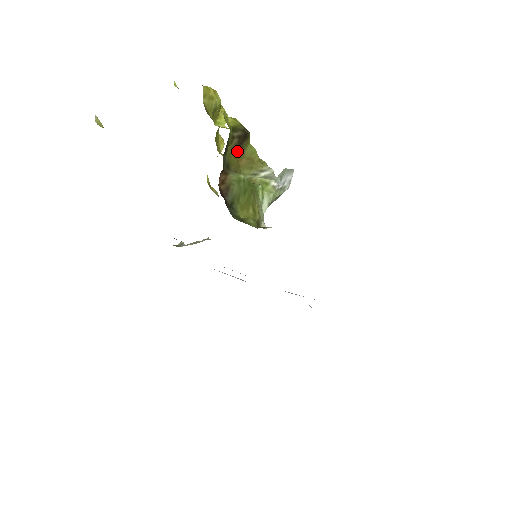
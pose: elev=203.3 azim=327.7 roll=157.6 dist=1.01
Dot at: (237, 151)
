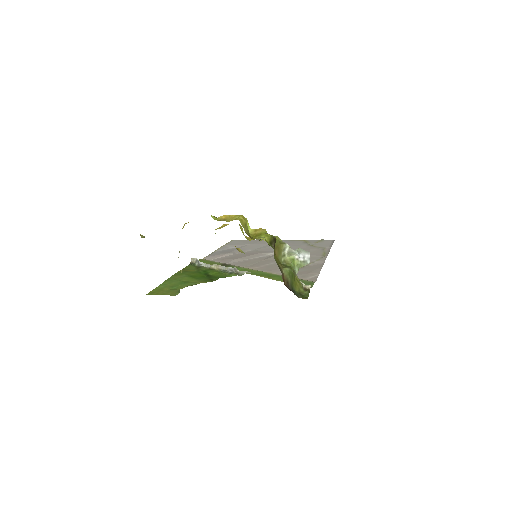
Dot at: (274, 251)
